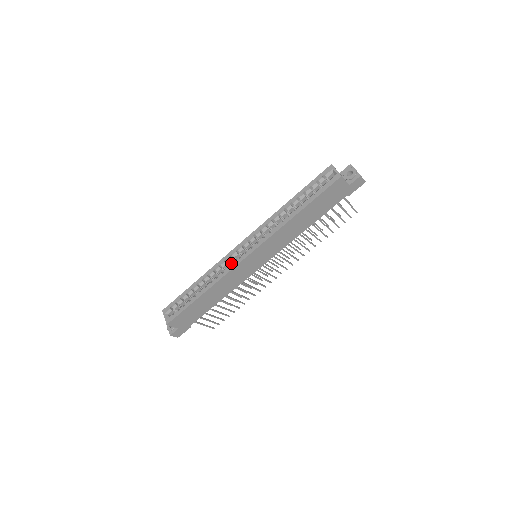
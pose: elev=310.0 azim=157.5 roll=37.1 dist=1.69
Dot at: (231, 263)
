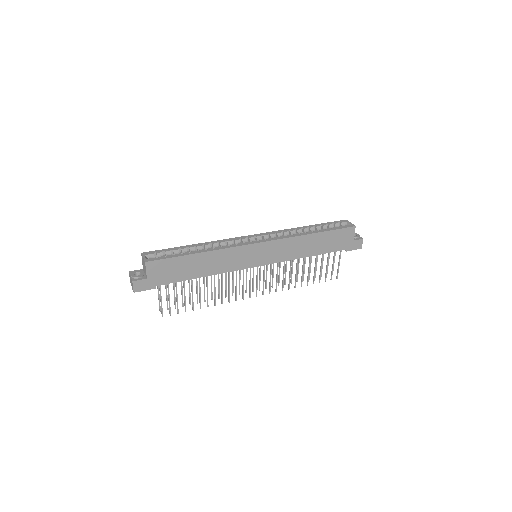
Dot at: occluded
